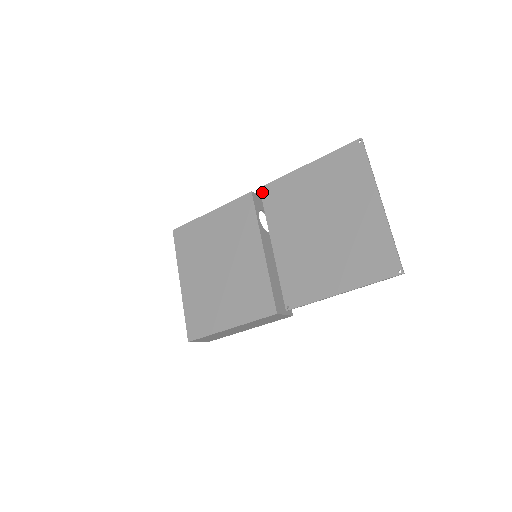
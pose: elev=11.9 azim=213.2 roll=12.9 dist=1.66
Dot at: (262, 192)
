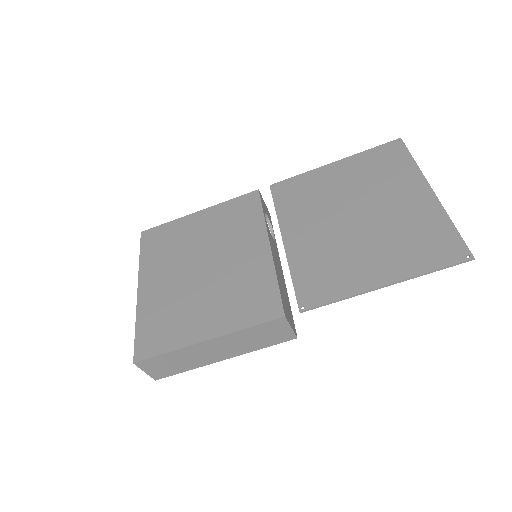
Dot at: (273, 189)
